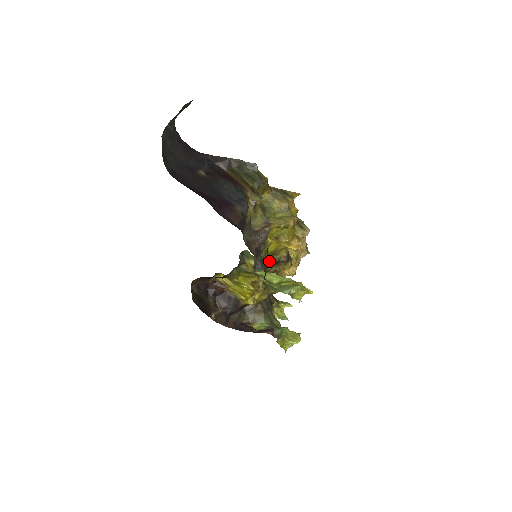
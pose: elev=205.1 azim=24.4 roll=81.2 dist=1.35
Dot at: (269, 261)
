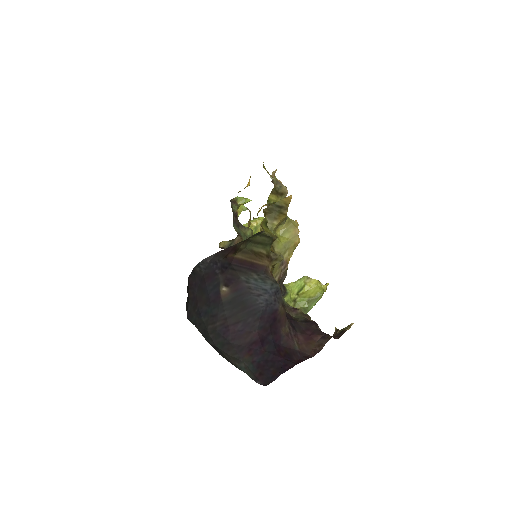
Dot at: occluded
